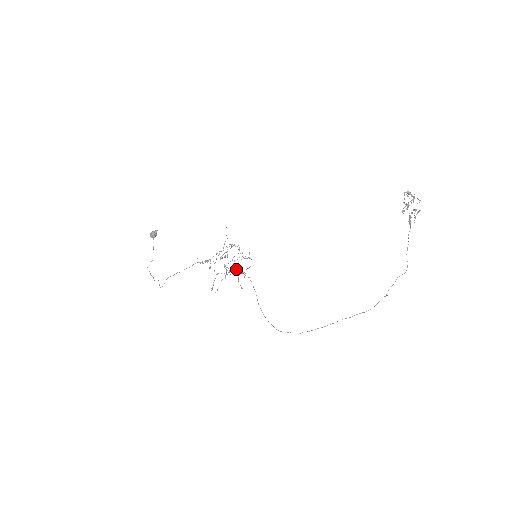
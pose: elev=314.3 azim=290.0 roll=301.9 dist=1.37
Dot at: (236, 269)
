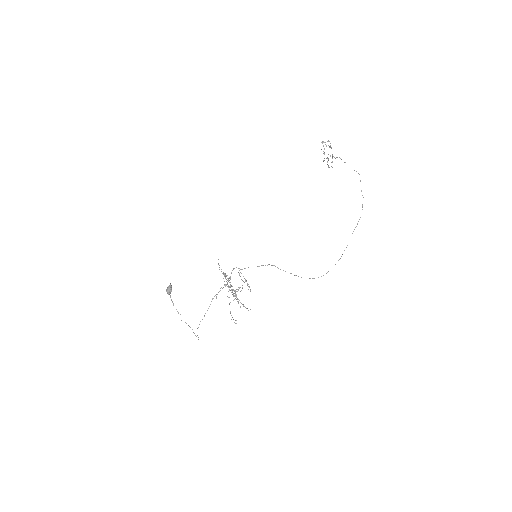
Dot at: occluded
